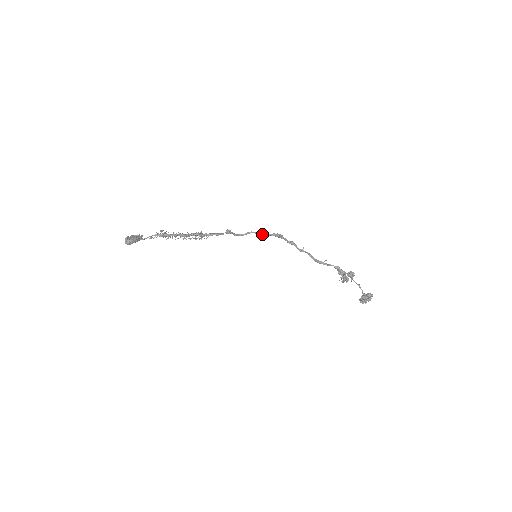
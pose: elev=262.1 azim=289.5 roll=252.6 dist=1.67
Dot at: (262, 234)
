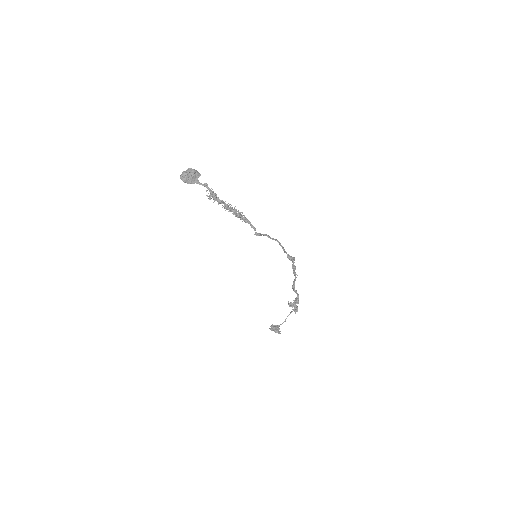
Dot at: (283, 249)
